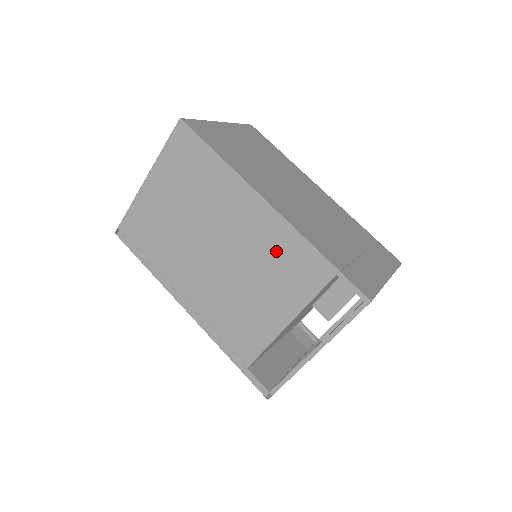
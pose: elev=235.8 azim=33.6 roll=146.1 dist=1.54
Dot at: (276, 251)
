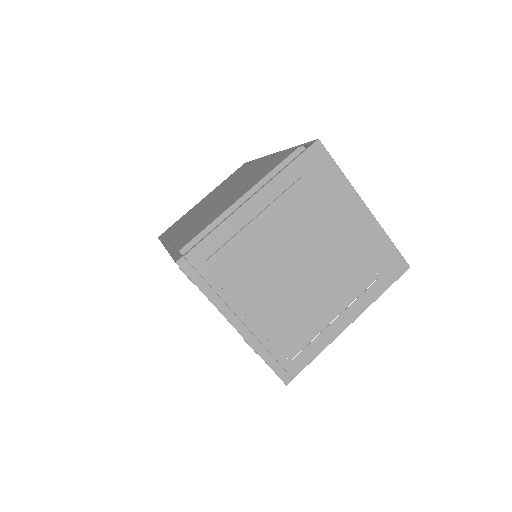
Dot at: (262, 168)
